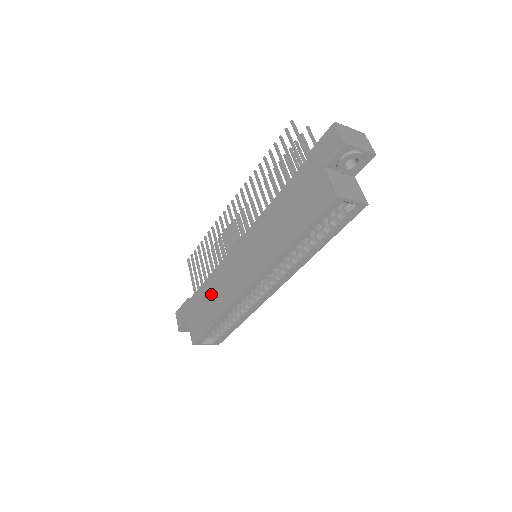
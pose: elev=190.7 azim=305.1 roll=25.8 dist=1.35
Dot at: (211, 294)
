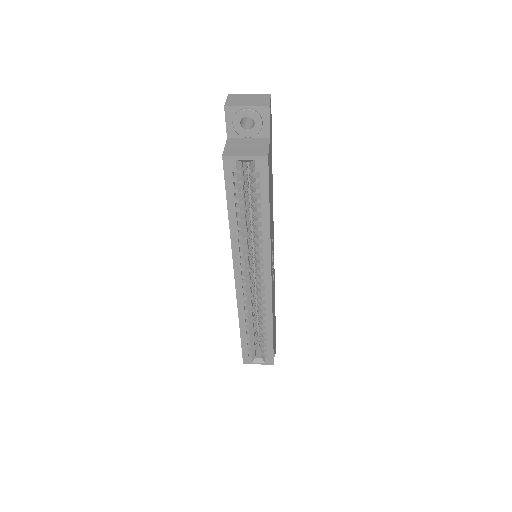
Dot at: occluded
